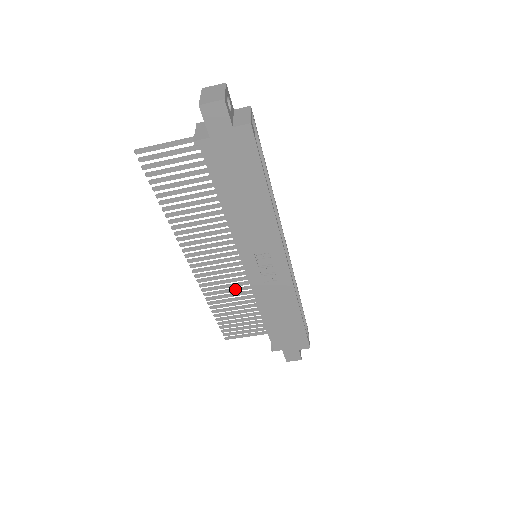
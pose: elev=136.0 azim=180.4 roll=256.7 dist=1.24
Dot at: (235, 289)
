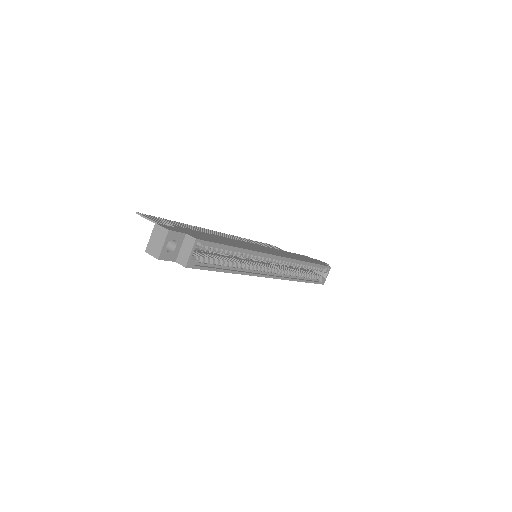
Dot at: occluded
